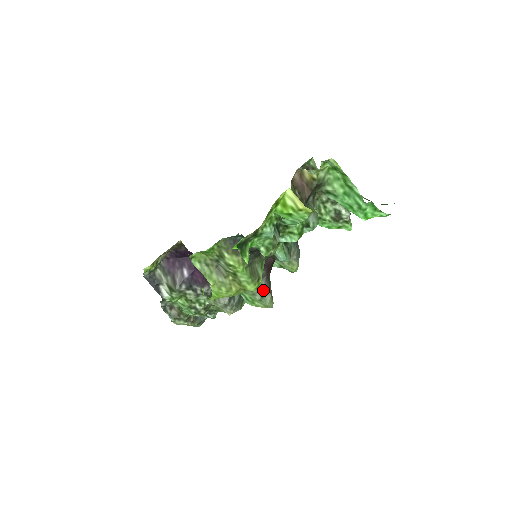
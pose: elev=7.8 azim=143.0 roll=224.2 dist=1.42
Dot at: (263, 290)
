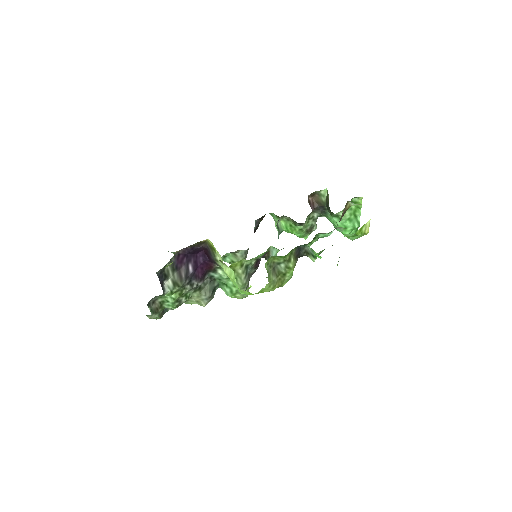
Dot at: (248, 284)
